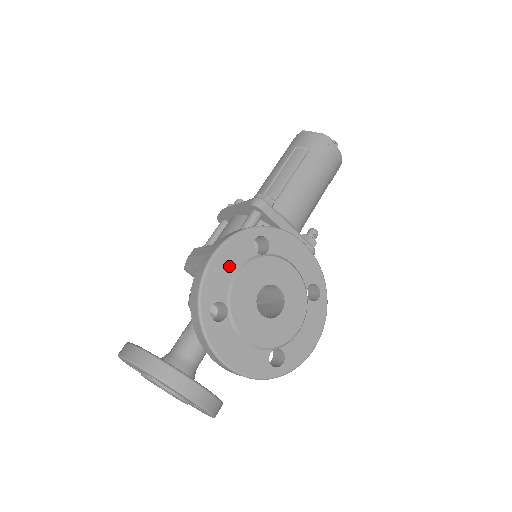
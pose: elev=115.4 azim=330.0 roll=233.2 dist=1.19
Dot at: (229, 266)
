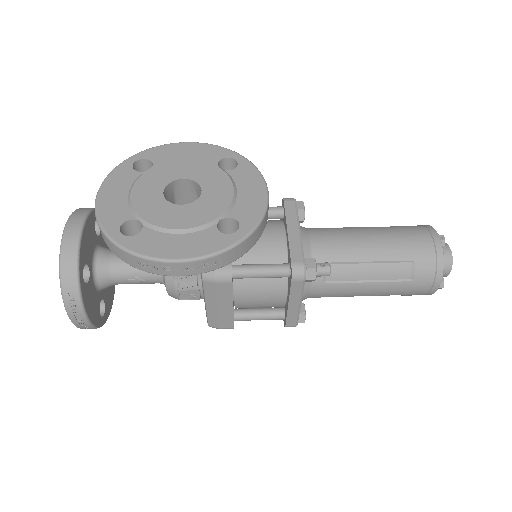
Dot at: (187, 154)
